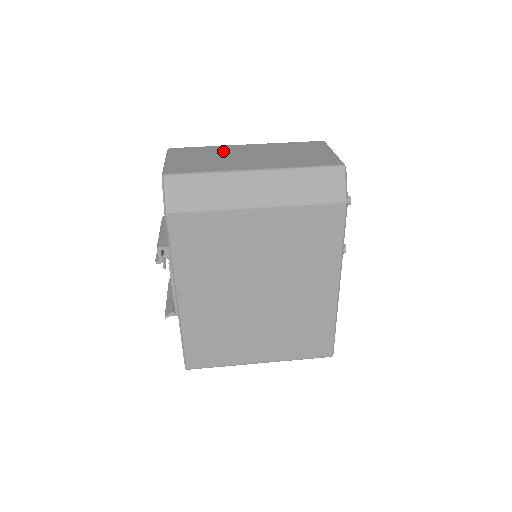
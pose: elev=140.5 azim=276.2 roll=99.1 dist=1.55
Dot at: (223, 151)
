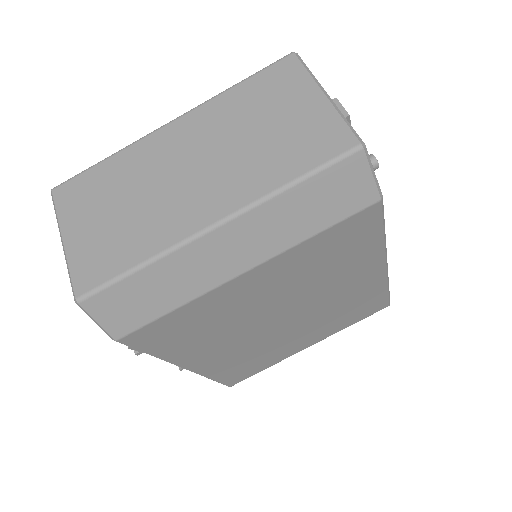
Dot at: (139, 169)
